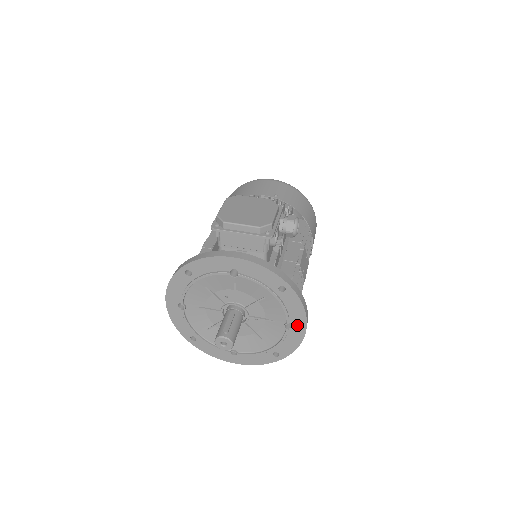
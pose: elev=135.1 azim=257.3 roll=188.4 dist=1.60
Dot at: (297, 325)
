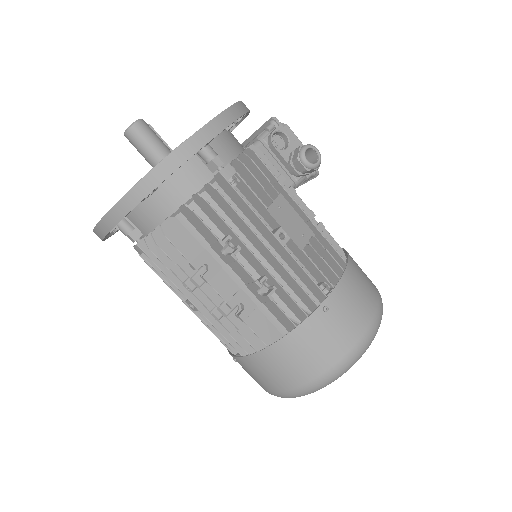
Dot at: occluded
